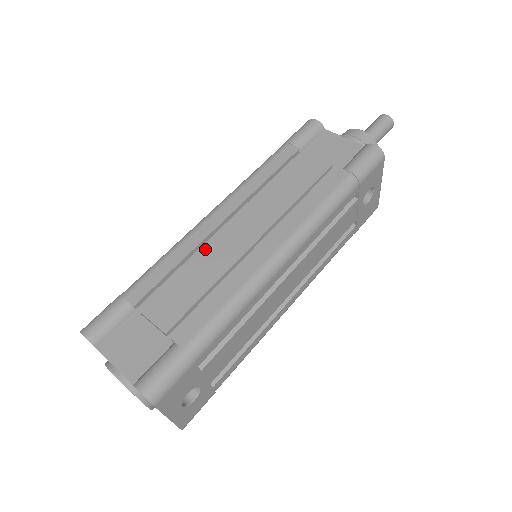
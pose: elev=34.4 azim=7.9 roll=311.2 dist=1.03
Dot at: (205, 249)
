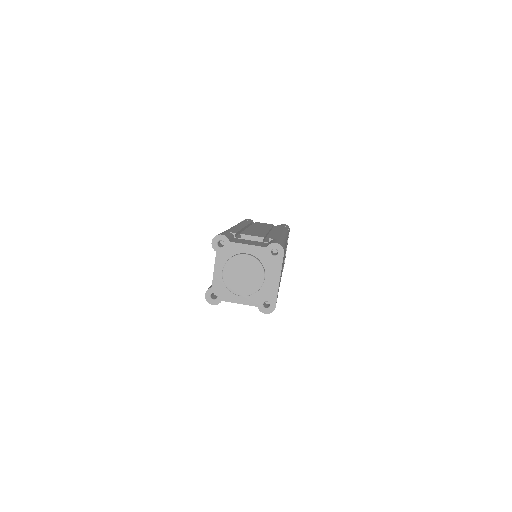
Dot at: (248, 229)
